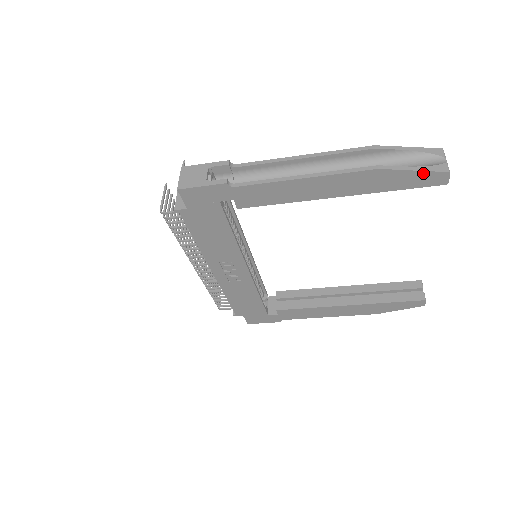
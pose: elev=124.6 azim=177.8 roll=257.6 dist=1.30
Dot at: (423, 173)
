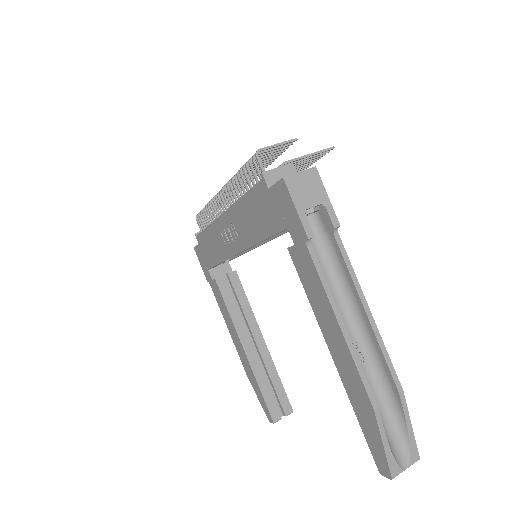
Dot at: (384, 453)
